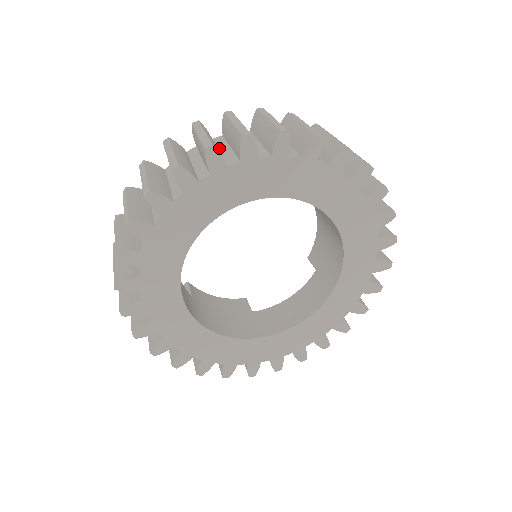
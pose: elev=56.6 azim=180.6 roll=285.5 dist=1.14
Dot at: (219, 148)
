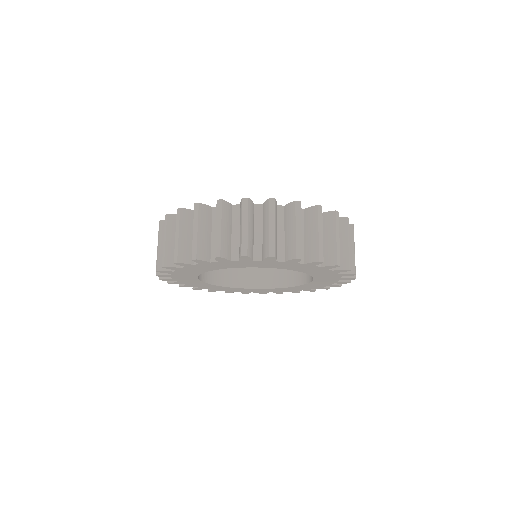
Dot at: occluded
